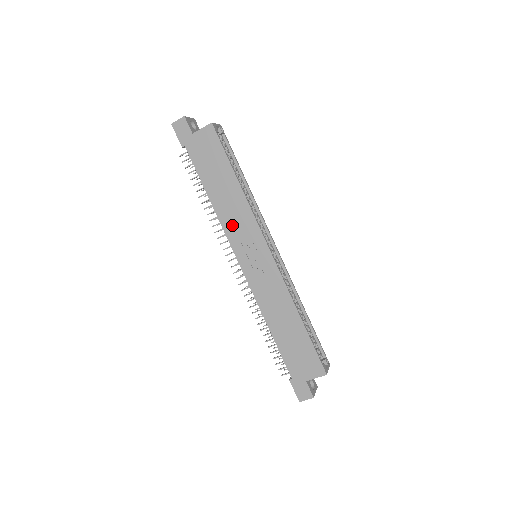
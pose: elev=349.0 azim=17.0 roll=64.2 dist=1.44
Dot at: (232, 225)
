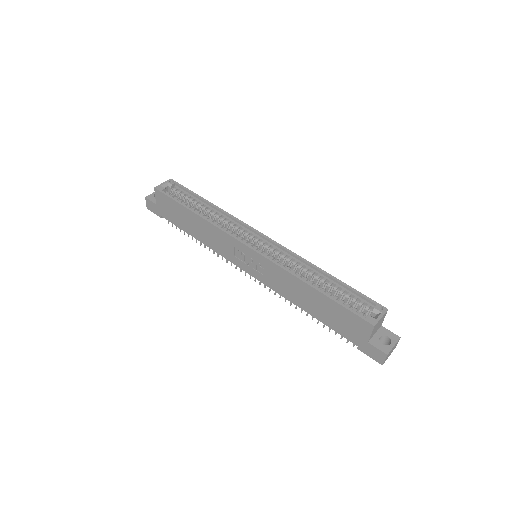
Dot at: (220, 247)
